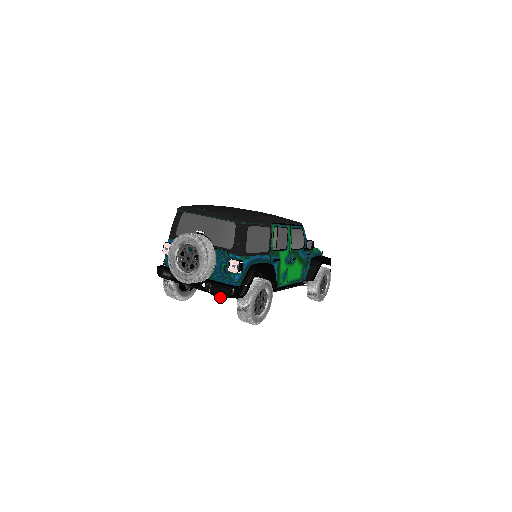
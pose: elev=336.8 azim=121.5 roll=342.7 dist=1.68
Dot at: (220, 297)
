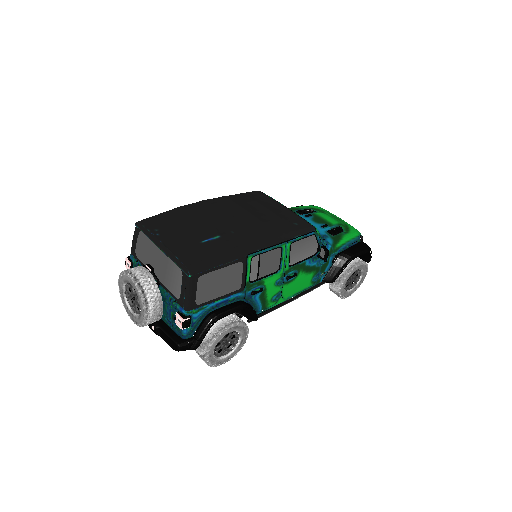
Dot at: occluded
